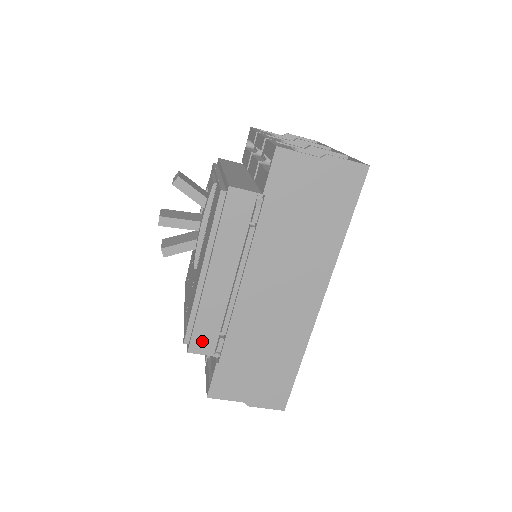
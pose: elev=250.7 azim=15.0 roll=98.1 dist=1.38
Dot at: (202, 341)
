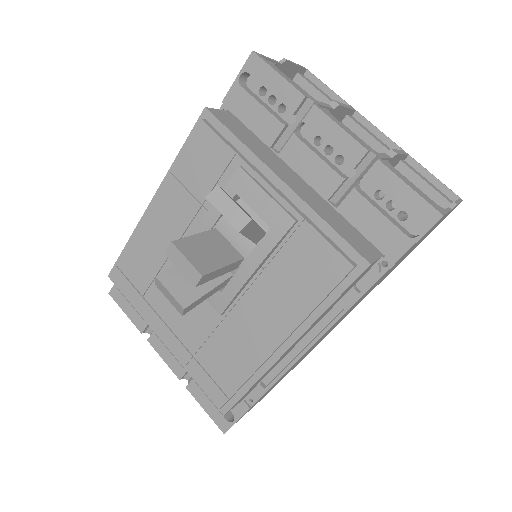
Dot at: (242, 398)
